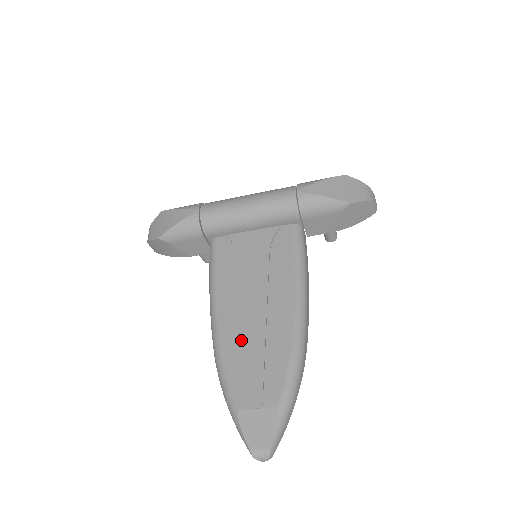
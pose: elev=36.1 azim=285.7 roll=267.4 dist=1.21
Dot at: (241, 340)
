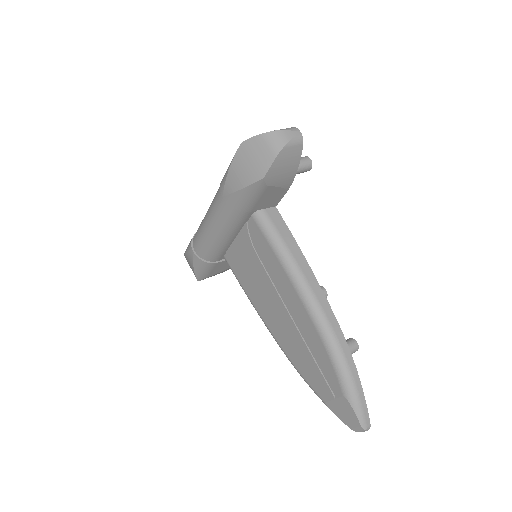
Dot at: (292, 344)
